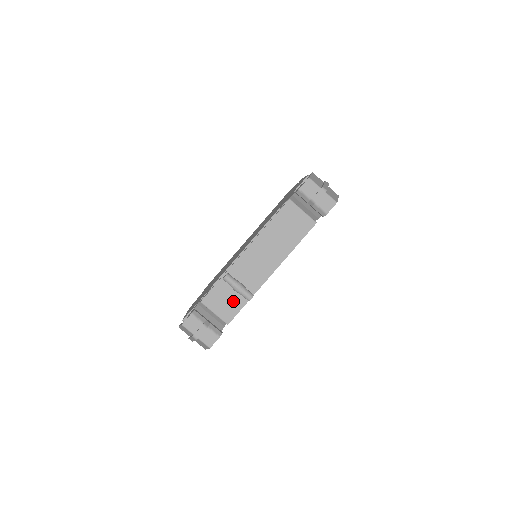
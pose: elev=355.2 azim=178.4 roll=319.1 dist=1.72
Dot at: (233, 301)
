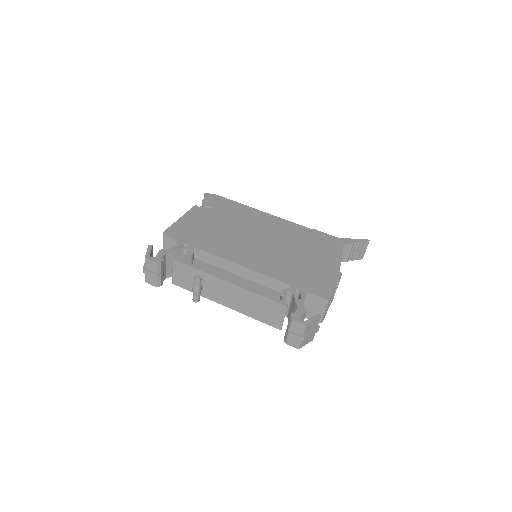
Dot at: (189, 283)
